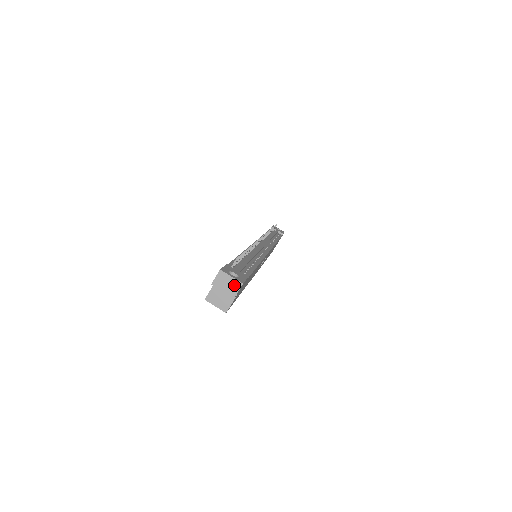
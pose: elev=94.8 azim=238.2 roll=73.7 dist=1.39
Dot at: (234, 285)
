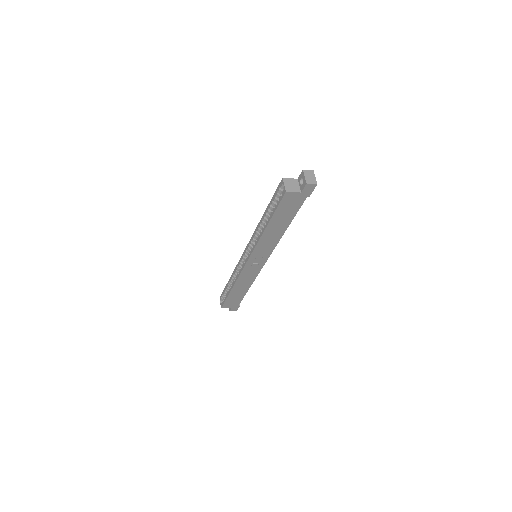
Dot at: (313, 180)
